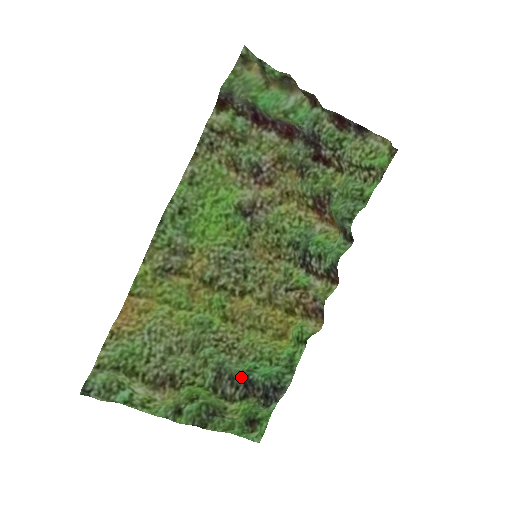
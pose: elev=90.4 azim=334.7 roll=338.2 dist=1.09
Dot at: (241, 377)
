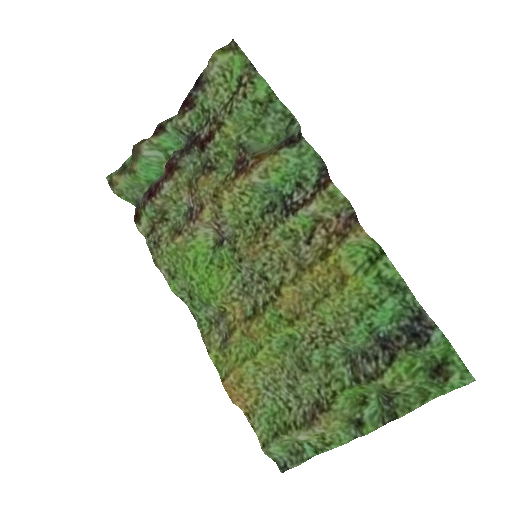
Dot at: (372, 345)
